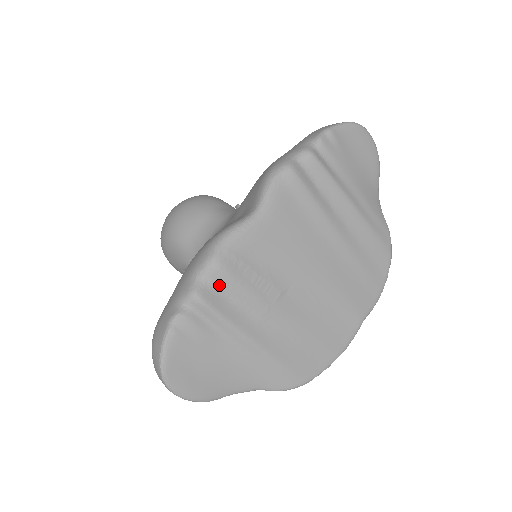
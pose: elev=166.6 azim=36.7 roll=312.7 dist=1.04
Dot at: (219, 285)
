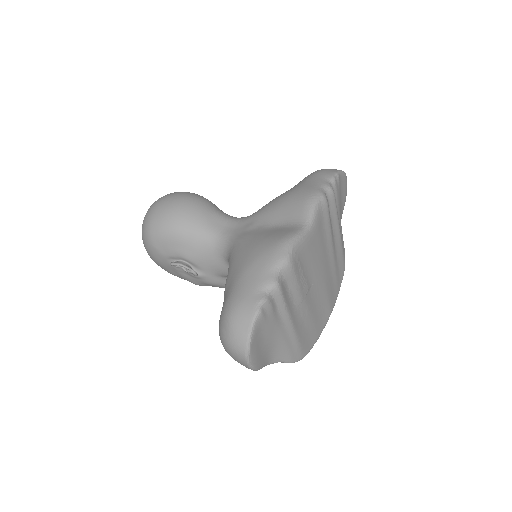
Dot at: (287, 279)
